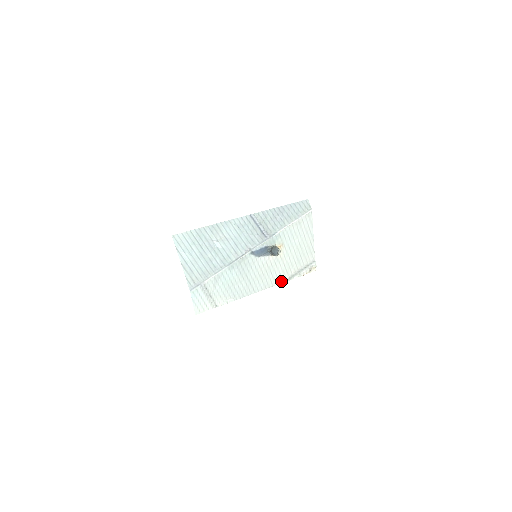
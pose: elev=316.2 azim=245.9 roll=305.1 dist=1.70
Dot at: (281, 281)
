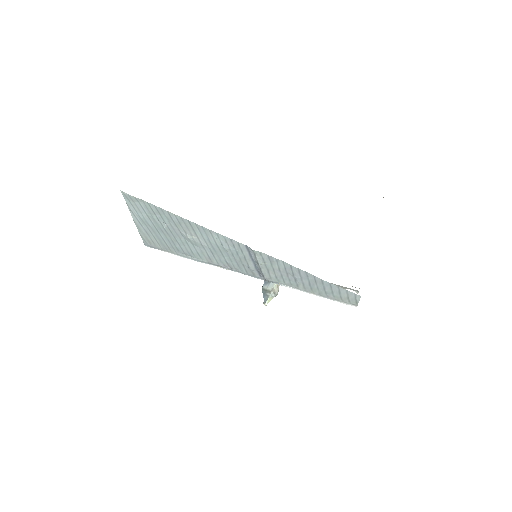
Dot at: occluded
